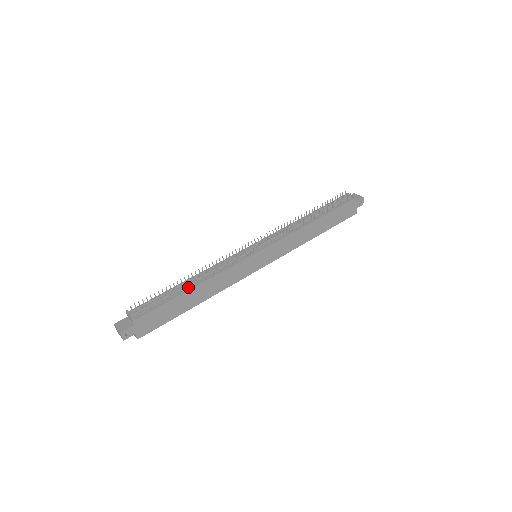
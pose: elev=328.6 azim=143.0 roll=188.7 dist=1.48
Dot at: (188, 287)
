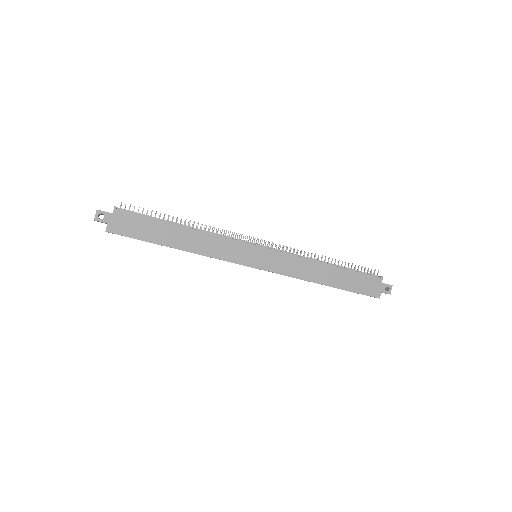
Dot at: (178, 225)
